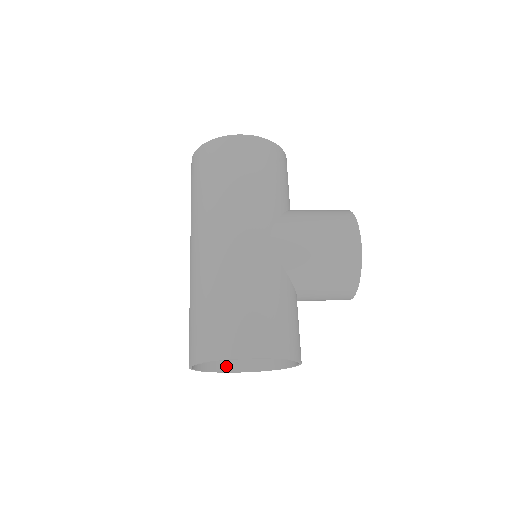
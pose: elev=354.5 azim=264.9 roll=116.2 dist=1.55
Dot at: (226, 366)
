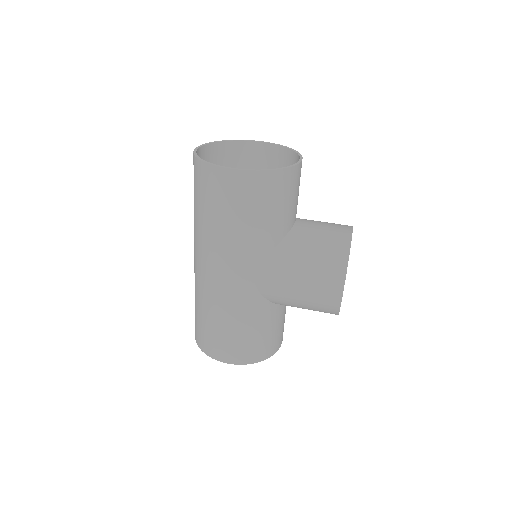
Dot at: occluded
